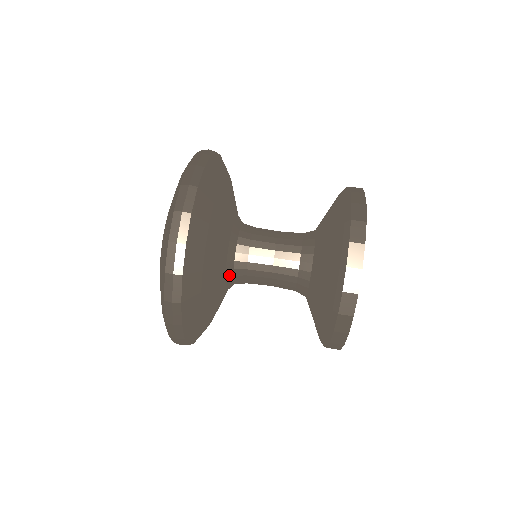
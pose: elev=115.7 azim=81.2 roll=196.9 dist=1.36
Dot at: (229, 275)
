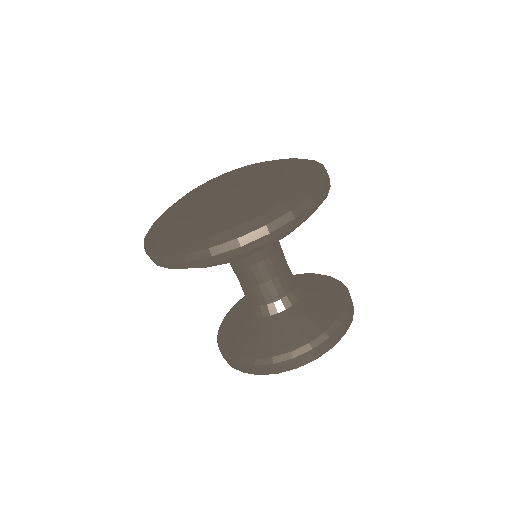
Dot at: occluded
